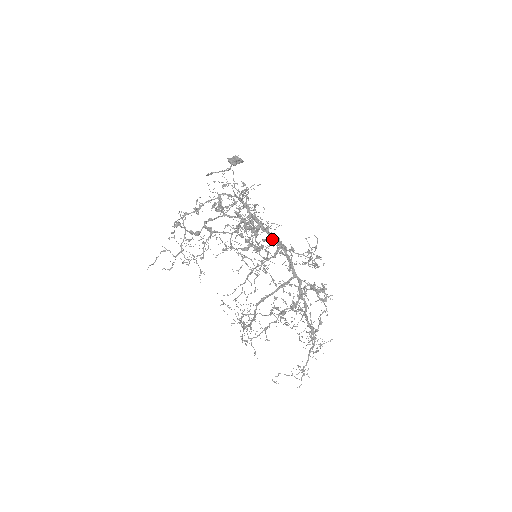
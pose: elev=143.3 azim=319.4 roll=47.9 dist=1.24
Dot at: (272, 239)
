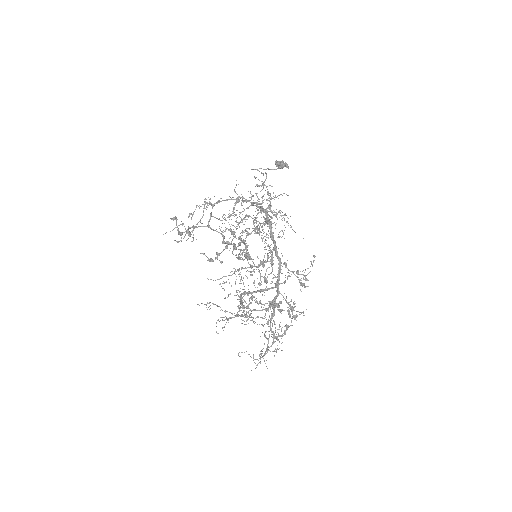
Dot at: (245, 257)
